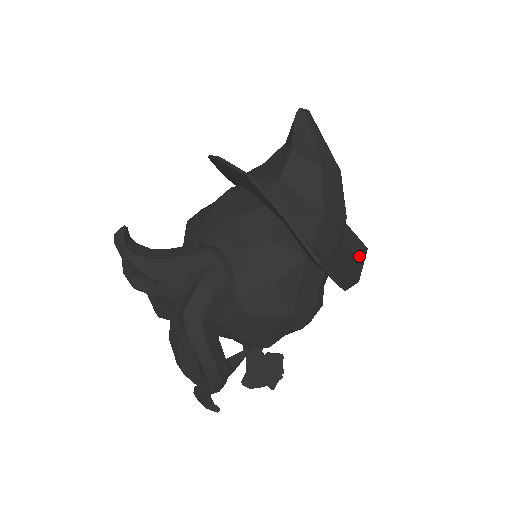
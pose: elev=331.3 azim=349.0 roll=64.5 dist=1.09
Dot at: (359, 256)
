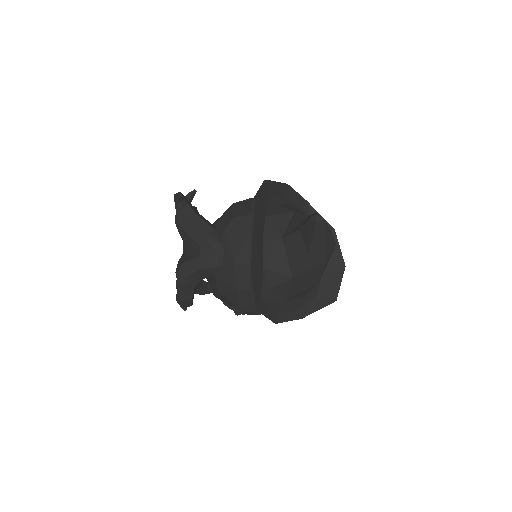
Dot at: (323, 302)
